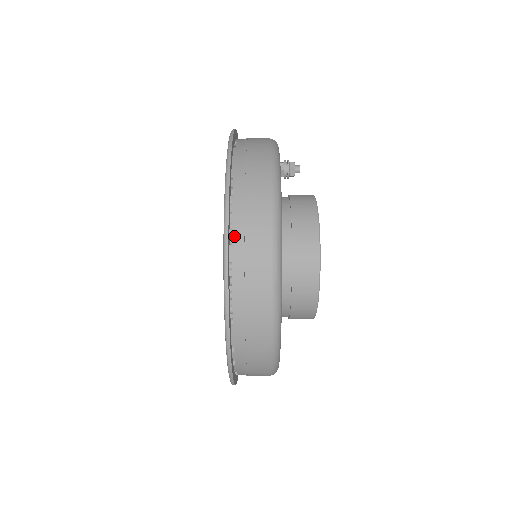
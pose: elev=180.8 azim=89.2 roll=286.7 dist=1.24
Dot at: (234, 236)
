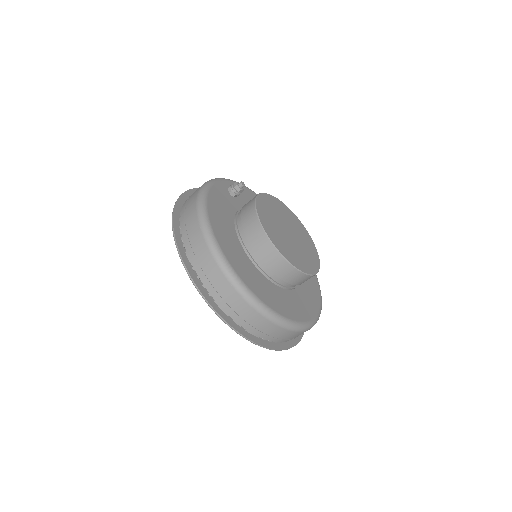
Dot at: (186, 246)
